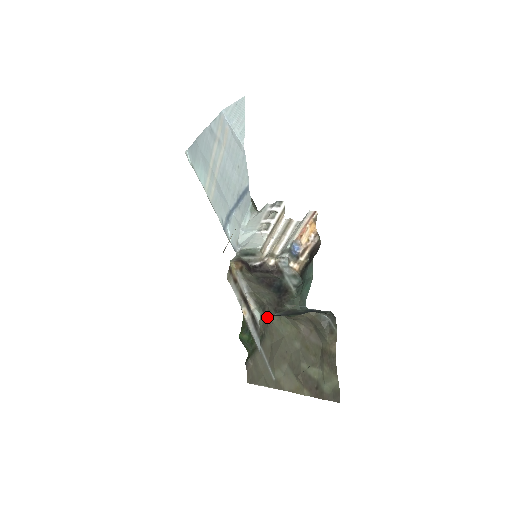
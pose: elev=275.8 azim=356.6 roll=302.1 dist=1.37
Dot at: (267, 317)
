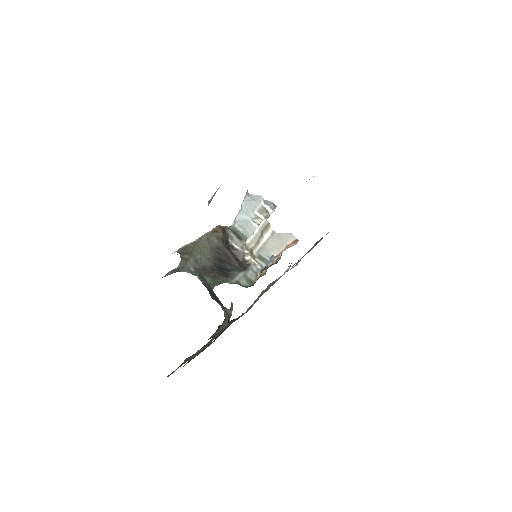
Dot at: occluded
